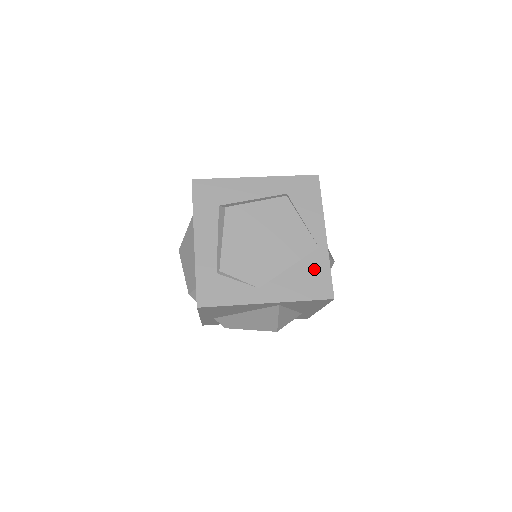
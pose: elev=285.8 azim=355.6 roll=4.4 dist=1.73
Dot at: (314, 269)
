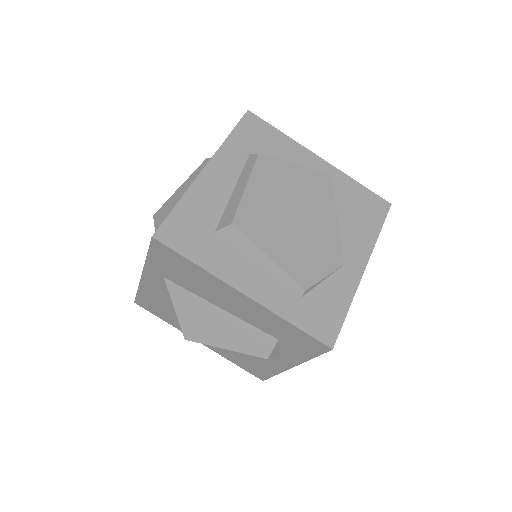
Dot at: (352, 197)
